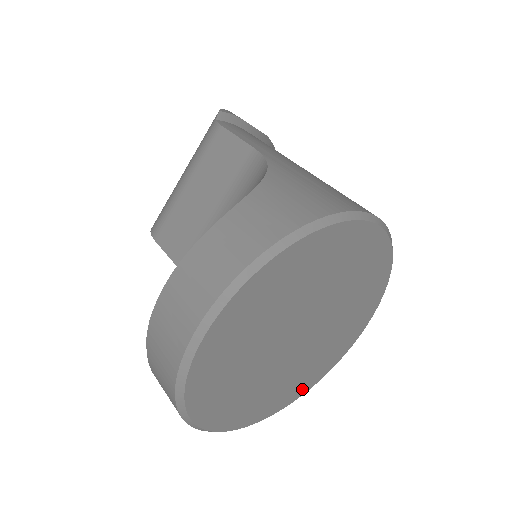
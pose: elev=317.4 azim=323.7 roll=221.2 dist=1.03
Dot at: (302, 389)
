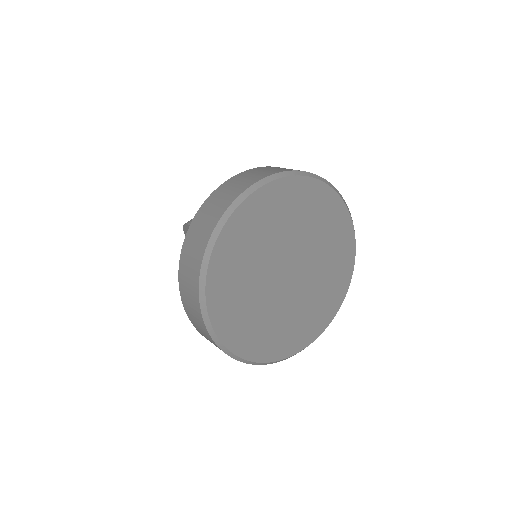
Dot at: (268, 353)
